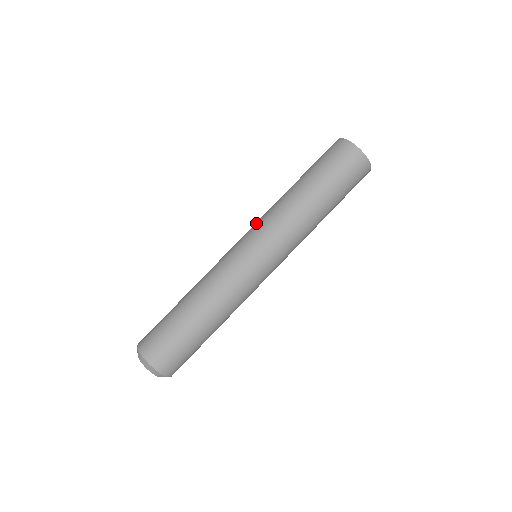
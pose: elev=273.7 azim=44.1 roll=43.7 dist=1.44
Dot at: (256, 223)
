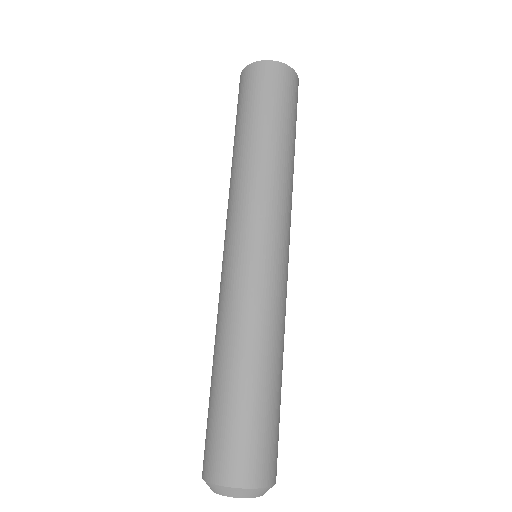
Dot at: (233, 216)
